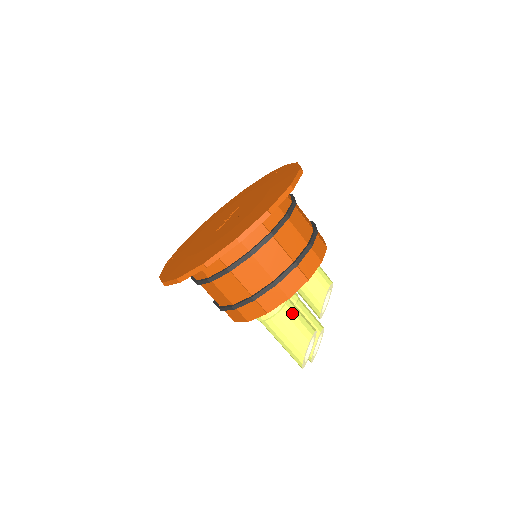
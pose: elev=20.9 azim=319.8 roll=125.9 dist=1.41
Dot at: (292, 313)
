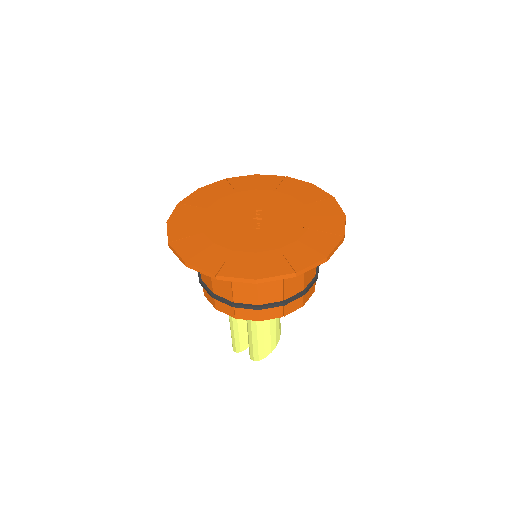
Dot at: occluded
